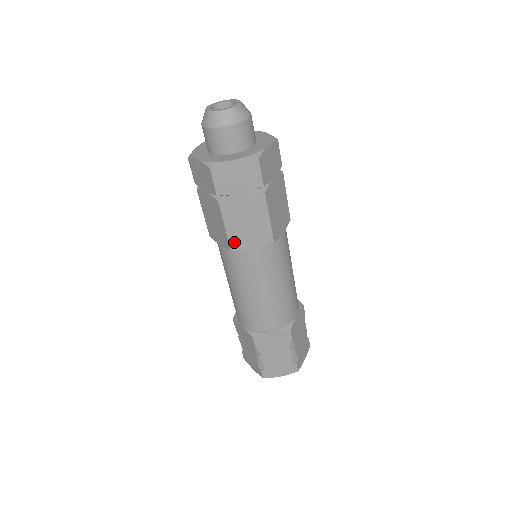
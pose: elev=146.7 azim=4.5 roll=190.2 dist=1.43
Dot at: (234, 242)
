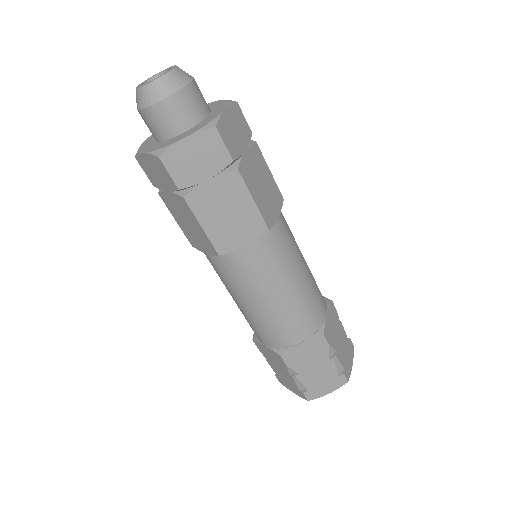
Dot at: (220, 244)
